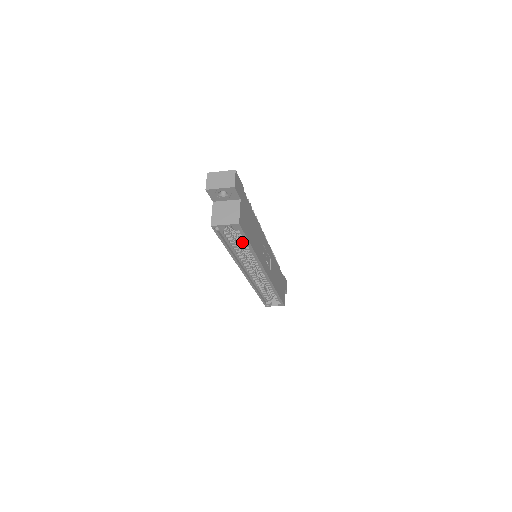
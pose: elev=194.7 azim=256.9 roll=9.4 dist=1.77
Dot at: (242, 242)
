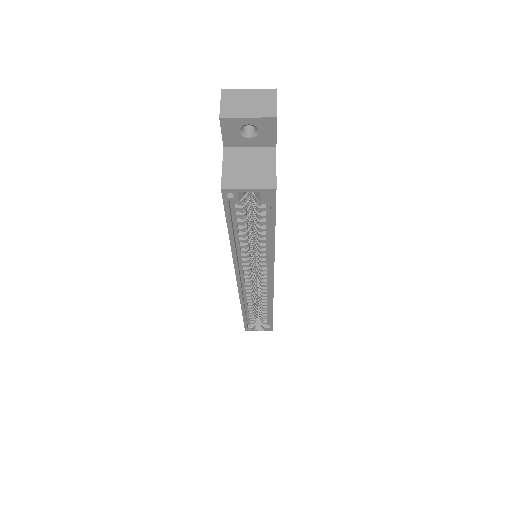
Dot at: (260, 228)
